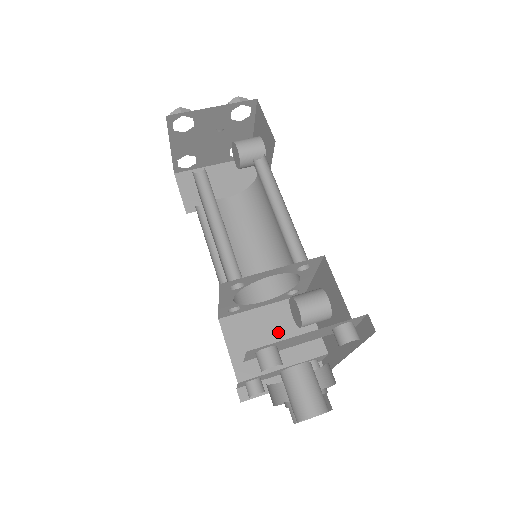
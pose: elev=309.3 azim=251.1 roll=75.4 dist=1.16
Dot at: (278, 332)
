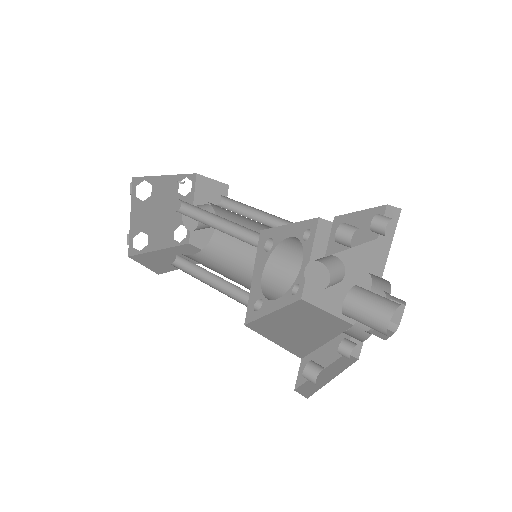
Dot at: (303, 322)
